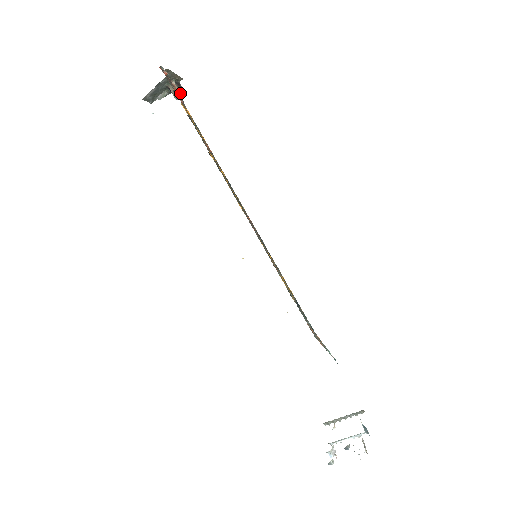
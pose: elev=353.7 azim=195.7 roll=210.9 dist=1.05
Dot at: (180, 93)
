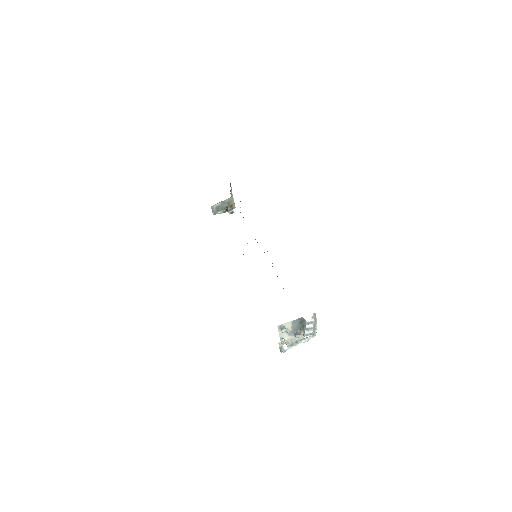
Dot at: (232, 210)
